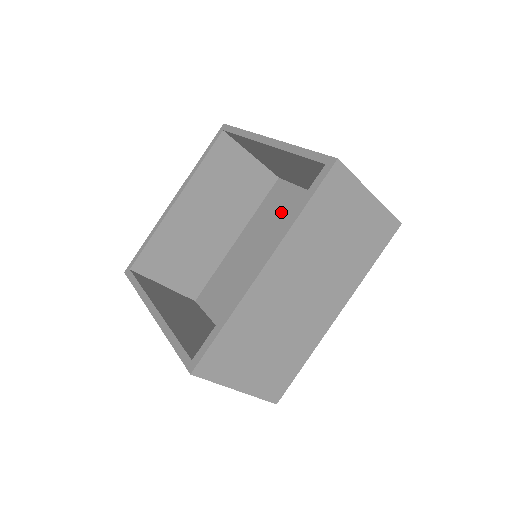
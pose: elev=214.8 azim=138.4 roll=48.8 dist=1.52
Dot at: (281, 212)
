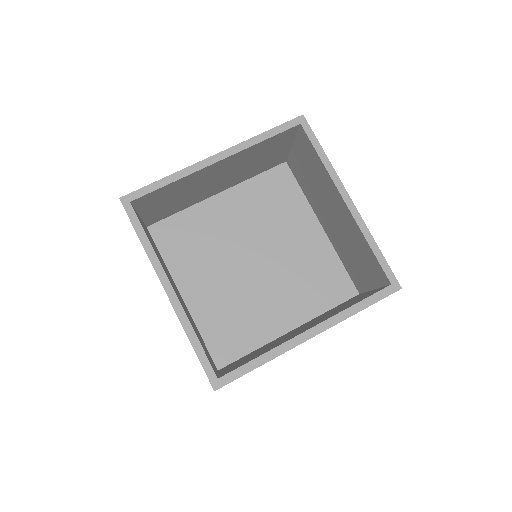
Dot at: (277, 205)
